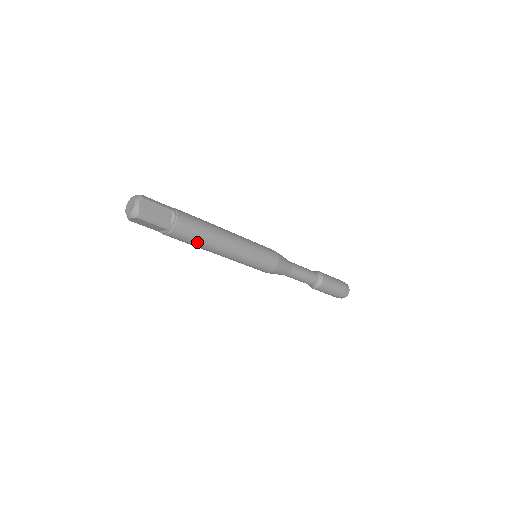
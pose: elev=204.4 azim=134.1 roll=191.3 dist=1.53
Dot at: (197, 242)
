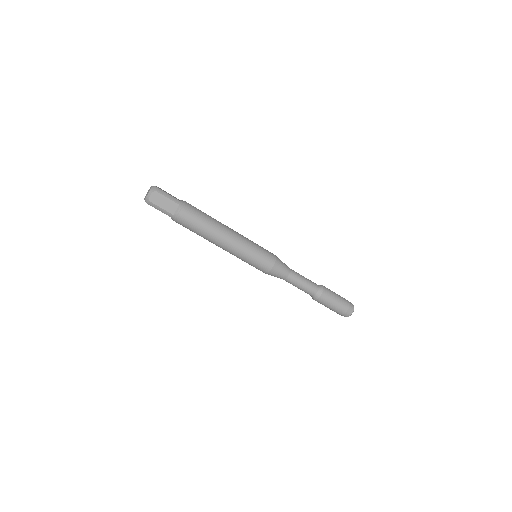
Dot at: (196, 233)
